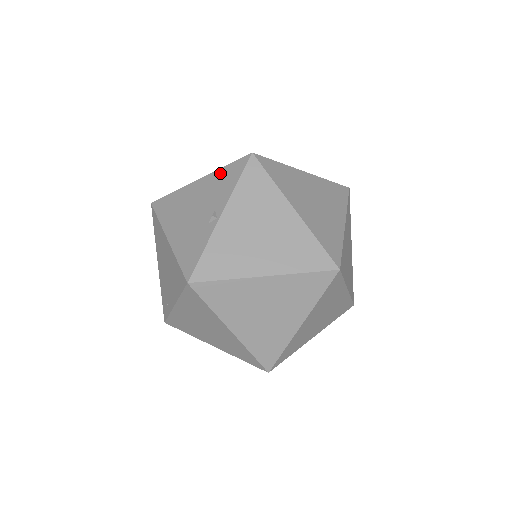
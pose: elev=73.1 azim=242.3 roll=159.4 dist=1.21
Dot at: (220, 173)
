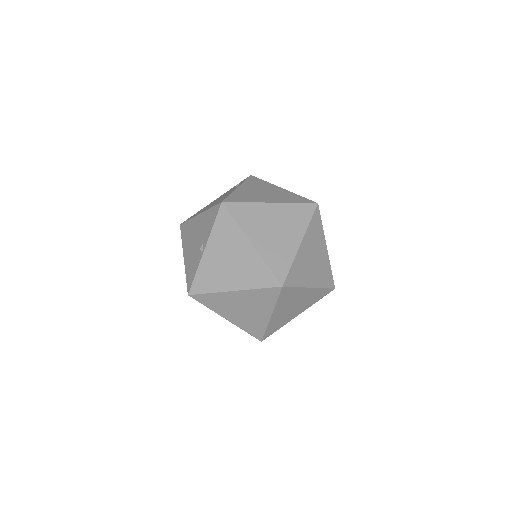
Dot at: (208, 213)
